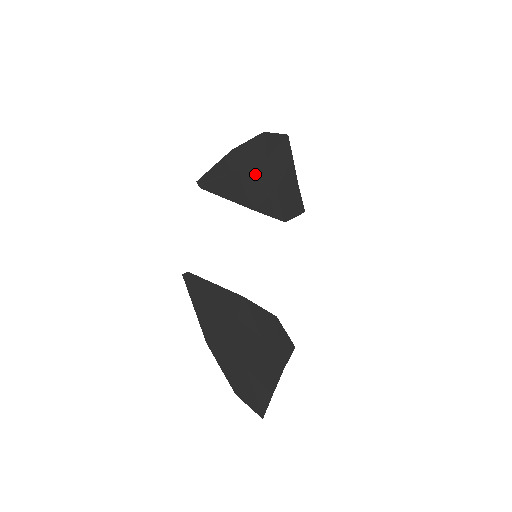
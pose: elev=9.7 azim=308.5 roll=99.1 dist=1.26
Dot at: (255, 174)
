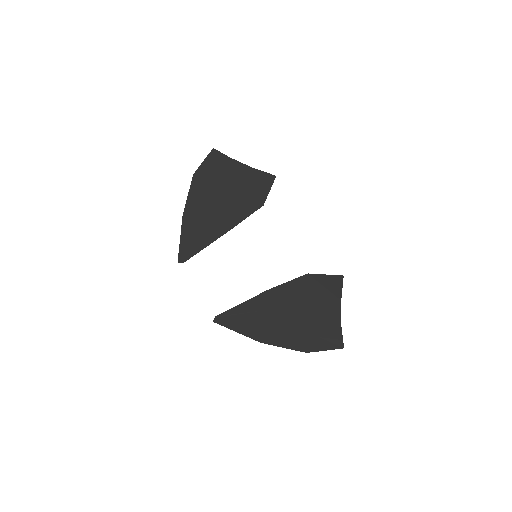
Dot at: (211, 208)
